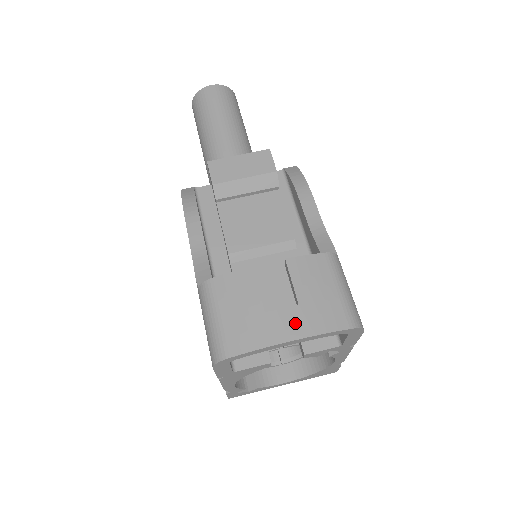
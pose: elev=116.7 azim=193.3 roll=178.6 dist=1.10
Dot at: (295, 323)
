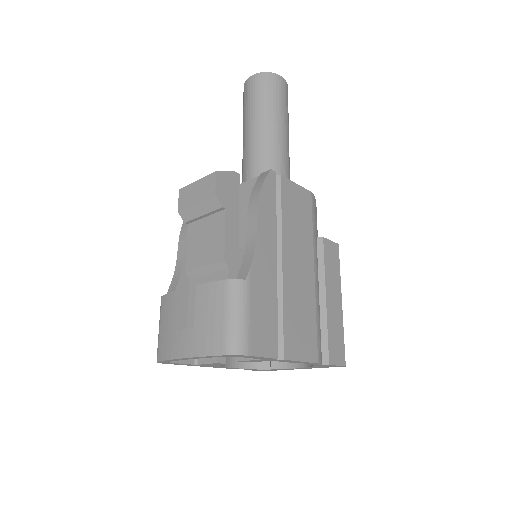
Dot at: (188, 344)
